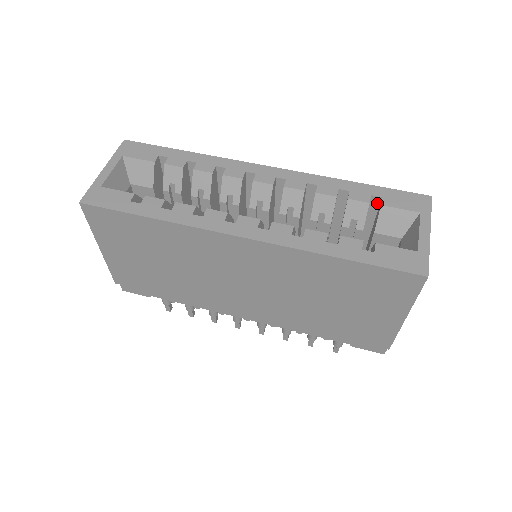
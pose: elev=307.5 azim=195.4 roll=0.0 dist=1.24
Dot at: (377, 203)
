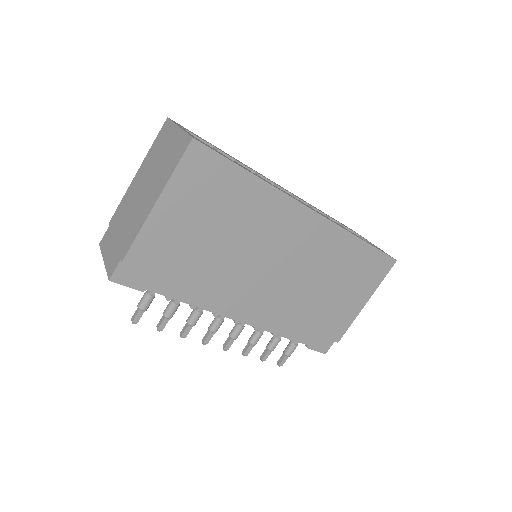
Dot at: occluded
